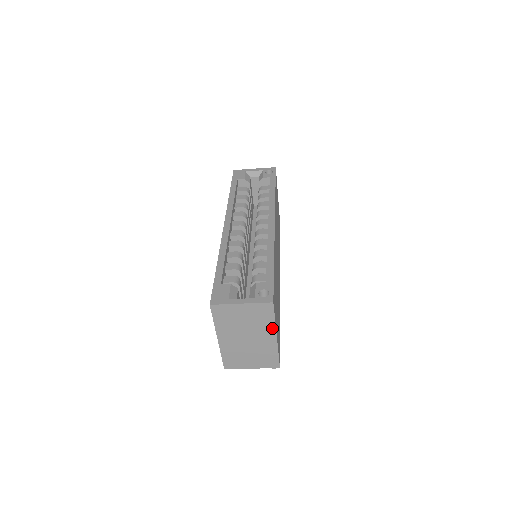
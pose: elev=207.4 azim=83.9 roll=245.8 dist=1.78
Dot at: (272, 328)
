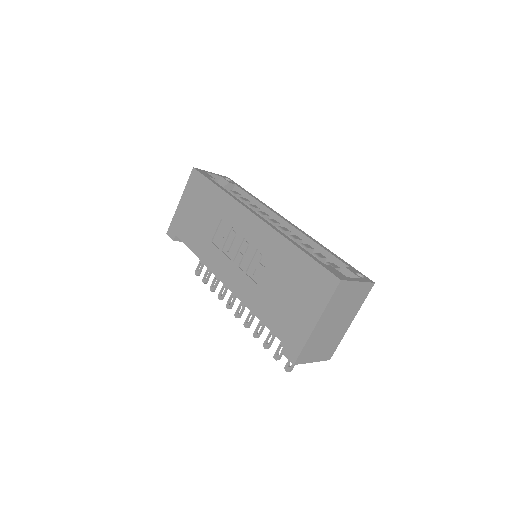
Dot at: (356, 312)
